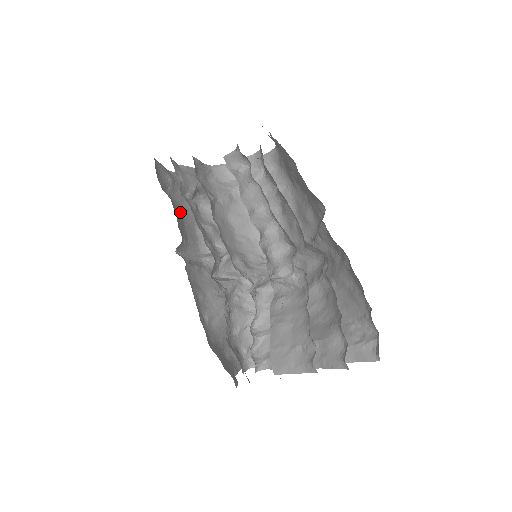
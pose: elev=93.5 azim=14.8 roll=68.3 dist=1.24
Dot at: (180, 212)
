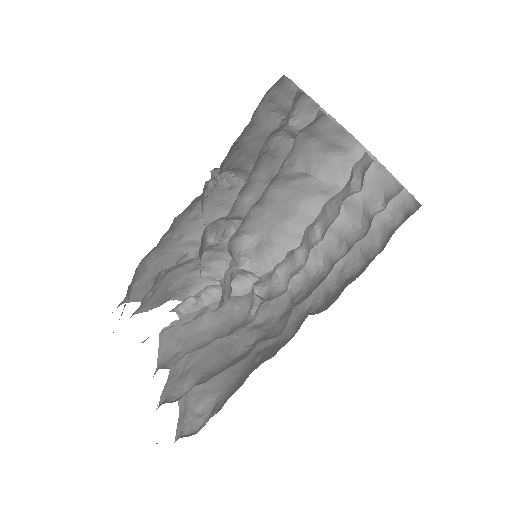
Dot at: occluded
